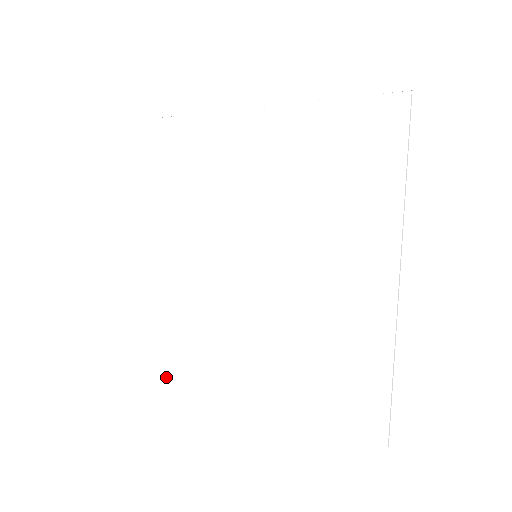
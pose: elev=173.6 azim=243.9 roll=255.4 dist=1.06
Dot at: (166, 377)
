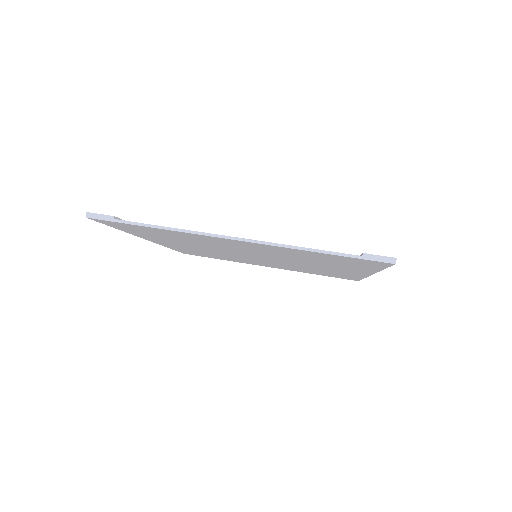
Dot at: occluded
